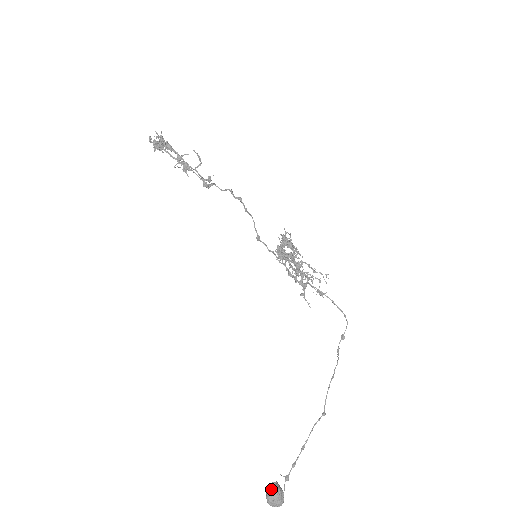
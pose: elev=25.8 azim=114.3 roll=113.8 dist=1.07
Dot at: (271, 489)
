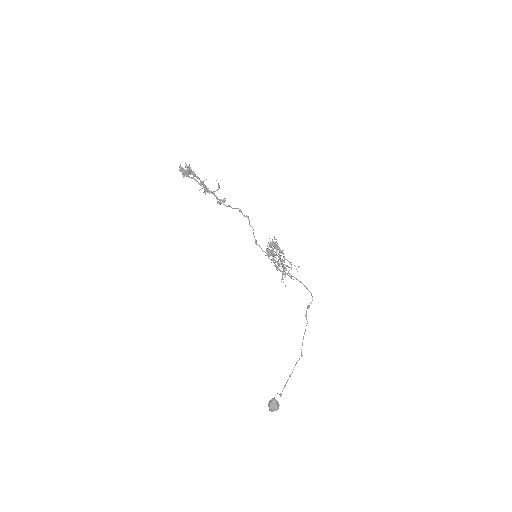
Dot at: (273, 402)
